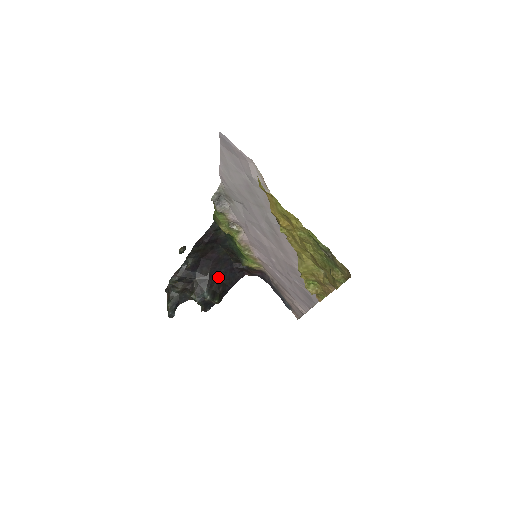
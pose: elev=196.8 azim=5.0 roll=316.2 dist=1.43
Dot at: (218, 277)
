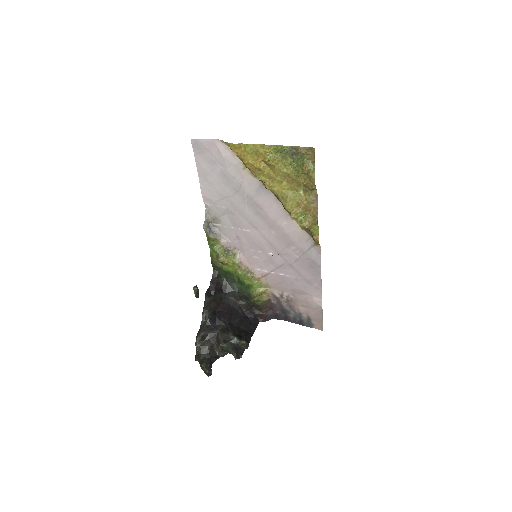
Dot at: (237, 325)
